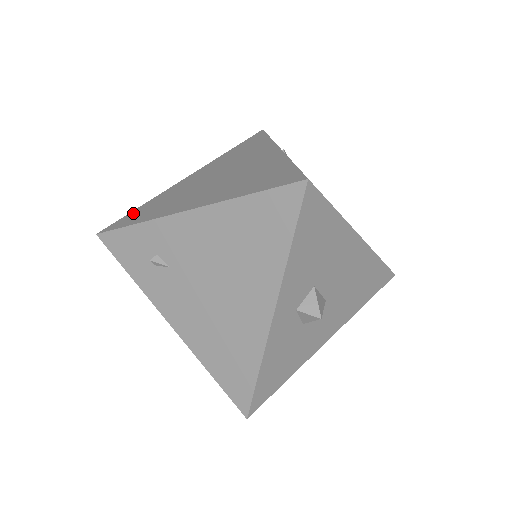
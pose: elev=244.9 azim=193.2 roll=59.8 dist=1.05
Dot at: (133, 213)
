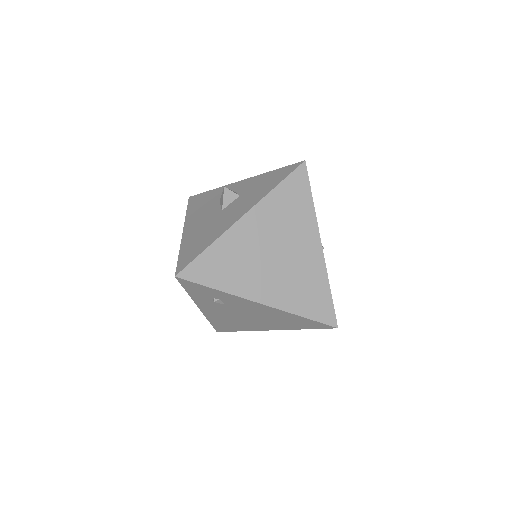
Dot at: (205, 261)
